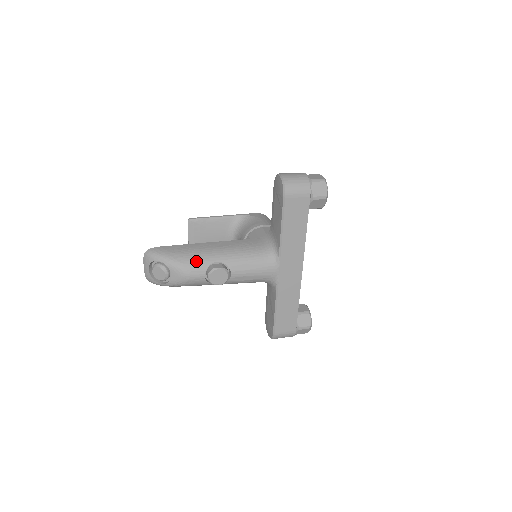
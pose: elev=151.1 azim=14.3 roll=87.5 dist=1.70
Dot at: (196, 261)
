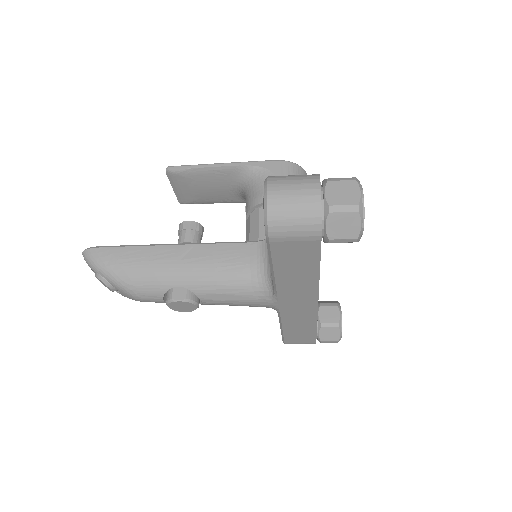
Dot at: (147, 283)
